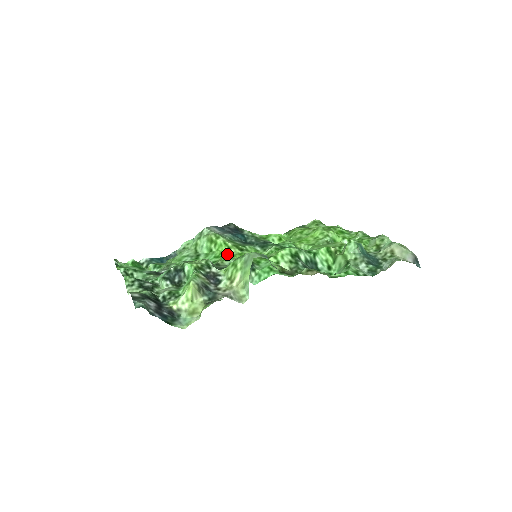
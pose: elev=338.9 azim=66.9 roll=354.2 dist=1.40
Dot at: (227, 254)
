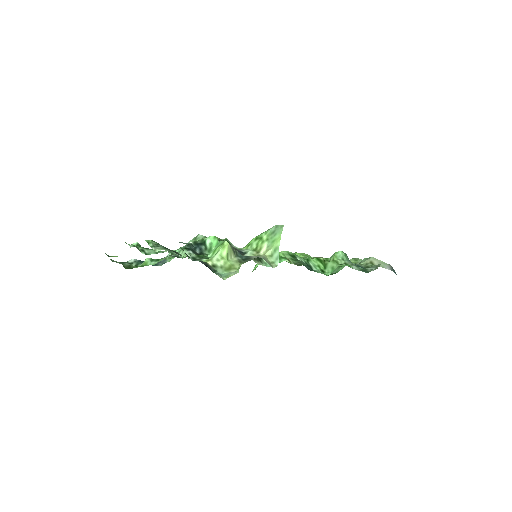
Dot at: occluded
